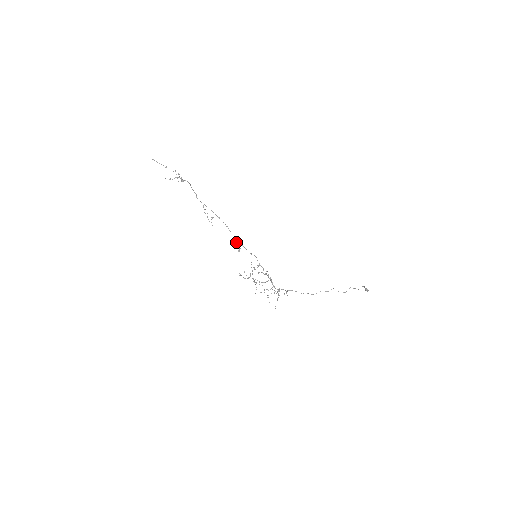
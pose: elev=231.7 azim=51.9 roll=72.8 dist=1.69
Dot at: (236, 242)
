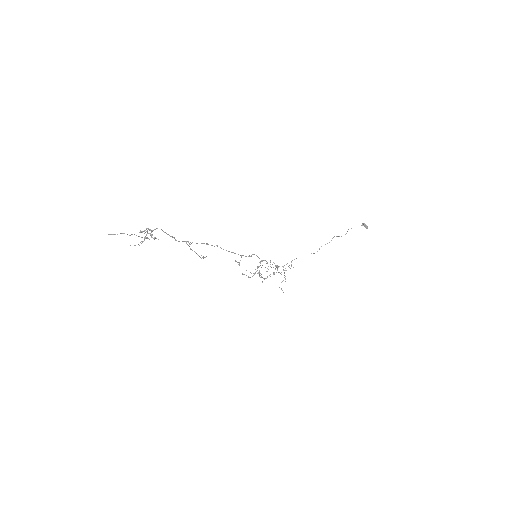
Dot at: (235, 261)
